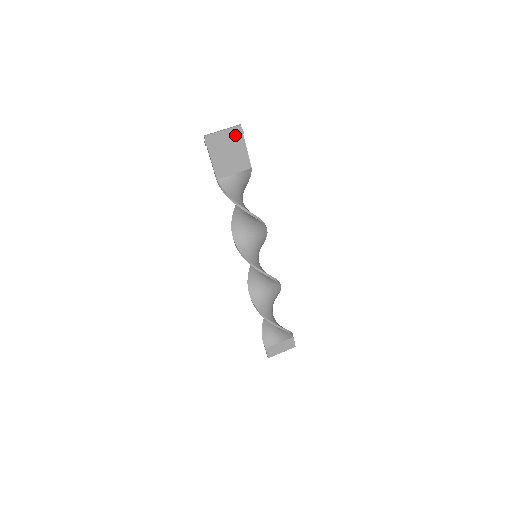
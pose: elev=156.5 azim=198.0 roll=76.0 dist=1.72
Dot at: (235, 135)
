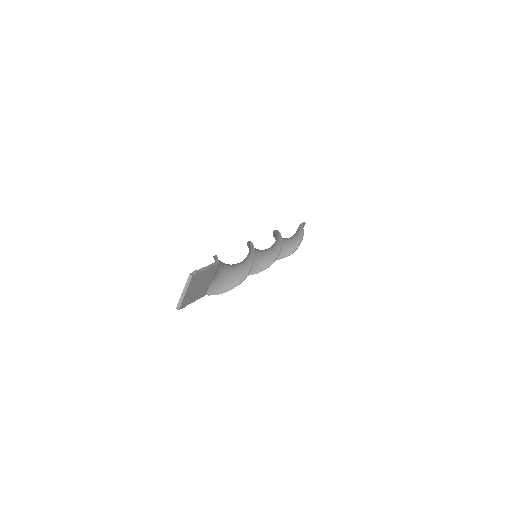
Dot at: (194, 281)
